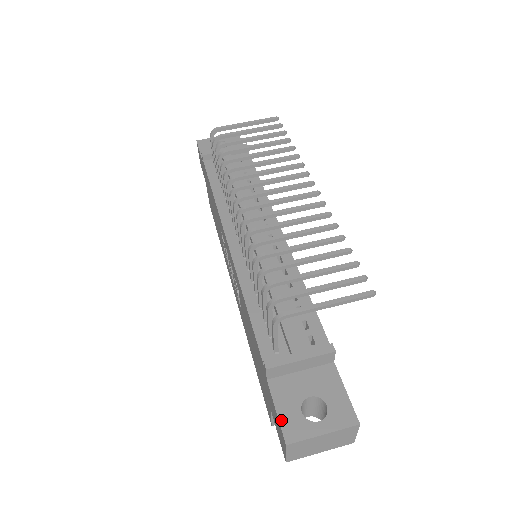
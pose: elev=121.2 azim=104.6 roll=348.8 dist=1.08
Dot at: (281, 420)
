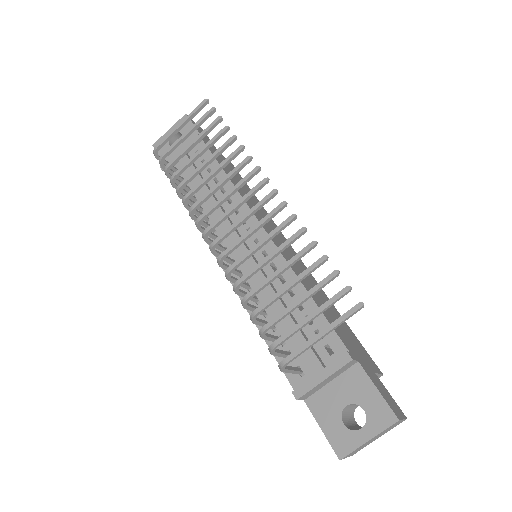
Dot at: (328, 437)
